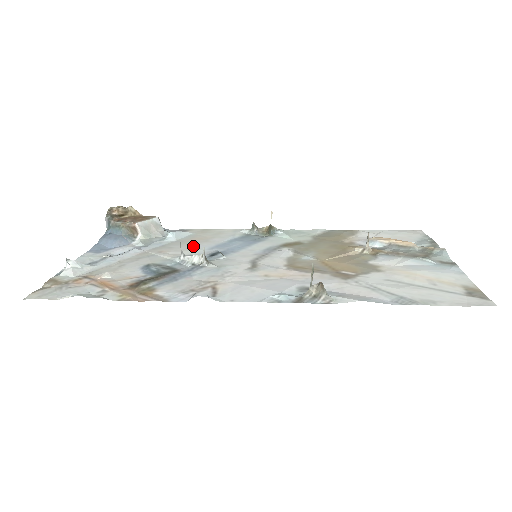
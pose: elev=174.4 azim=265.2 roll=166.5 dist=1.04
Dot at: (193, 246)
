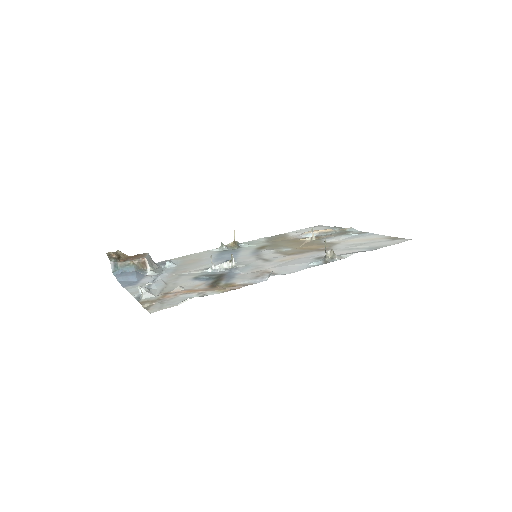
Dot at: (199, 264)
